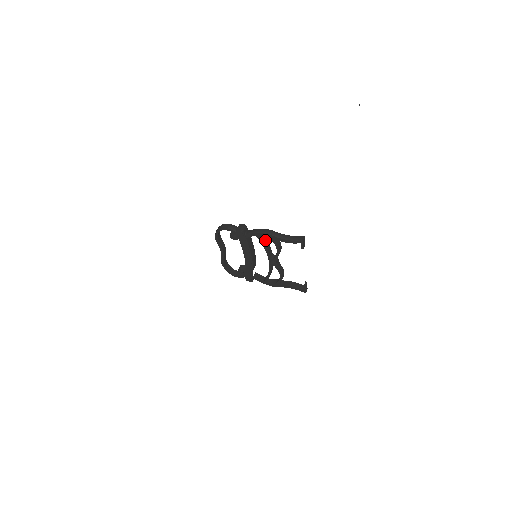
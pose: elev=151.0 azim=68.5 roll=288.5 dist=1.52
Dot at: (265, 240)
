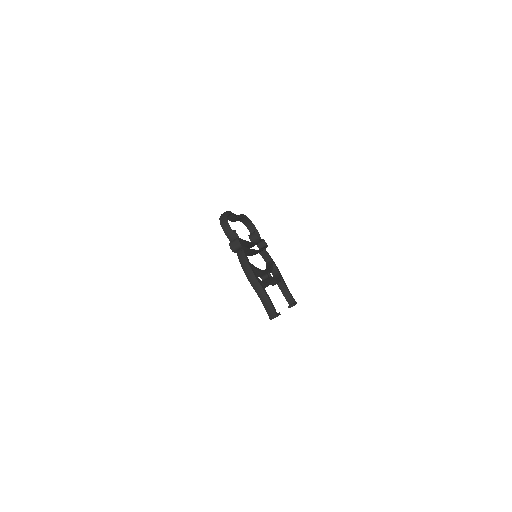
Dot at: (254, 271)
